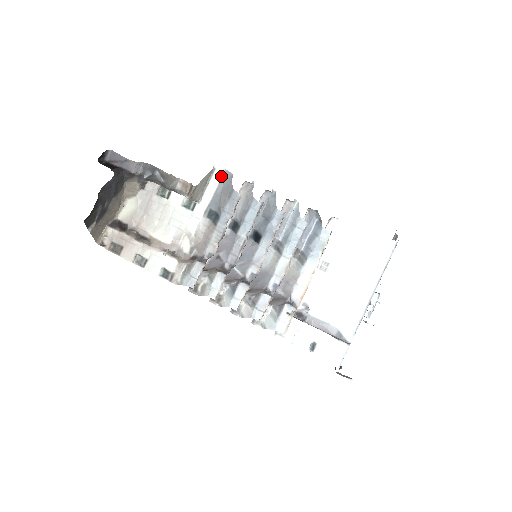
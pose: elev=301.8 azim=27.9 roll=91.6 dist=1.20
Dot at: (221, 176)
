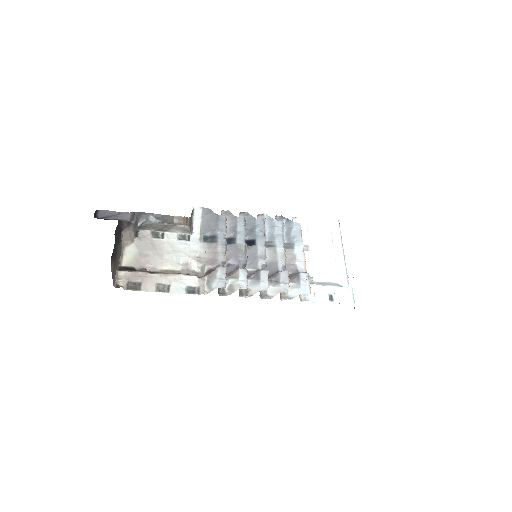
Dot at: (201, 212)
